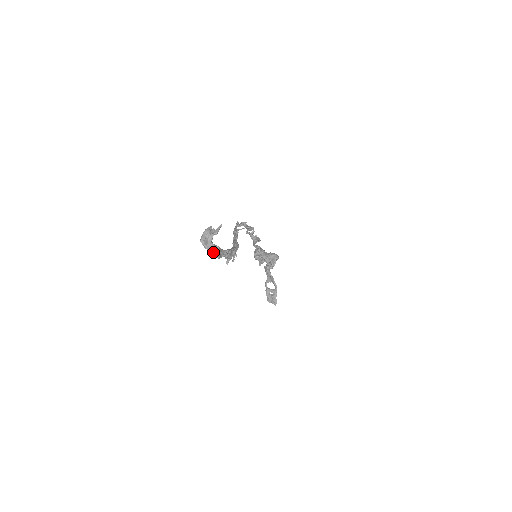
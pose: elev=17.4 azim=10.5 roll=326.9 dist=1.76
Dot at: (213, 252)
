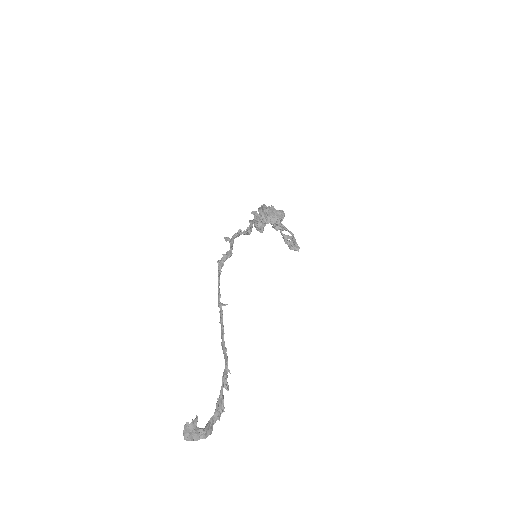
Dot at: (202, 438)
